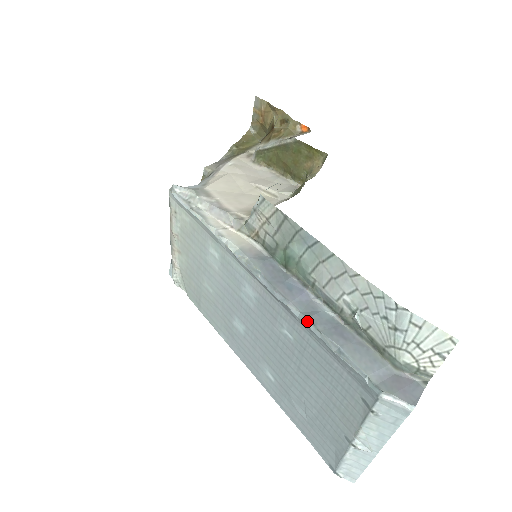
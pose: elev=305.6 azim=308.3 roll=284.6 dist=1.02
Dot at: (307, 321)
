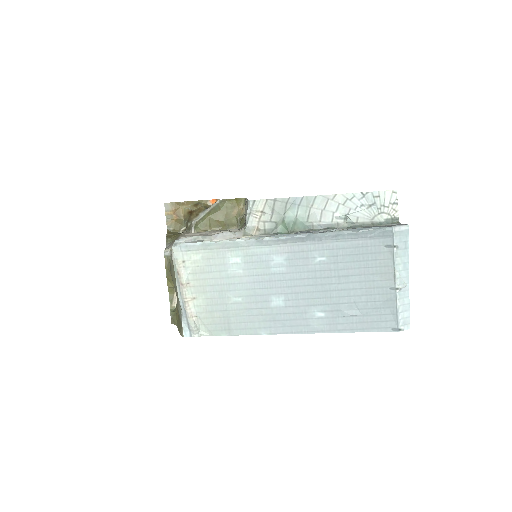
Dot at: (331, 232)
